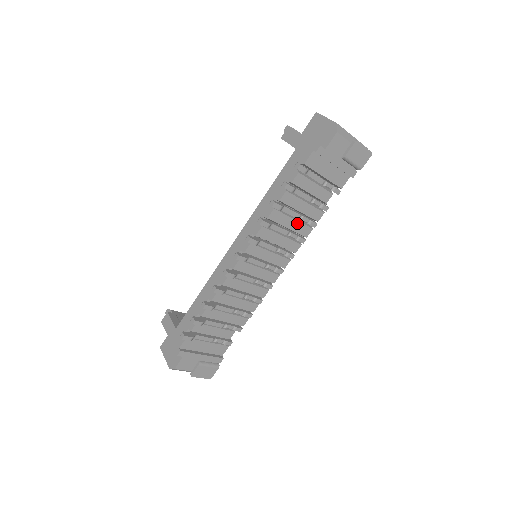
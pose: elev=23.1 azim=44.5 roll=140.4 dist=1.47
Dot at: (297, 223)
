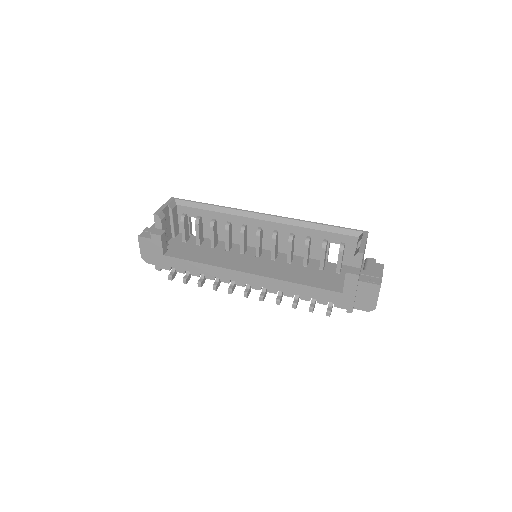
Dot at: occluded
